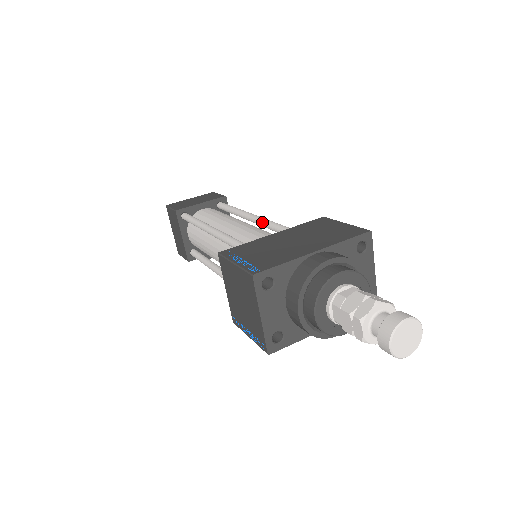
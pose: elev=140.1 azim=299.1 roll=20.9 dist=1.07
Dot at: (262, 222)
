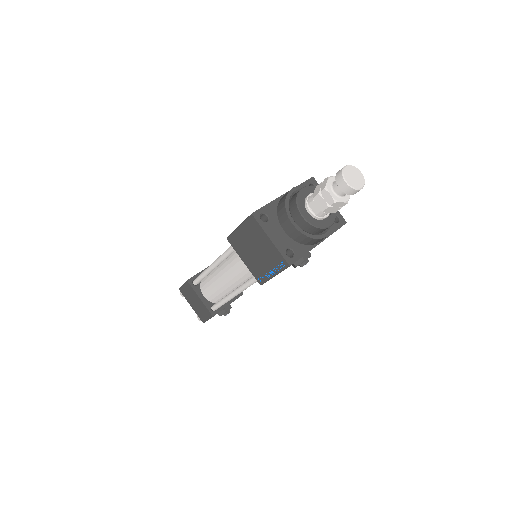
Dot at: occluded
